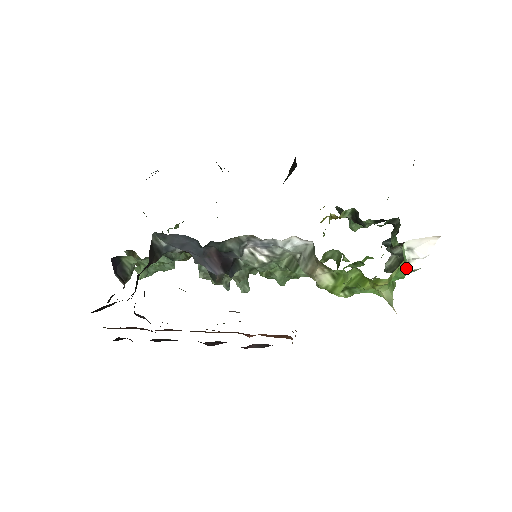
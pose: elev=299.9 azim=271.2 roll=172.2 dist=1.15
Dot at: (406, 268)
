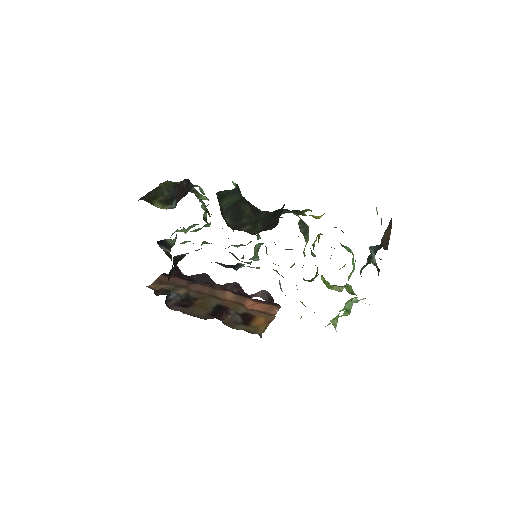
Dot at: (348, 314)
